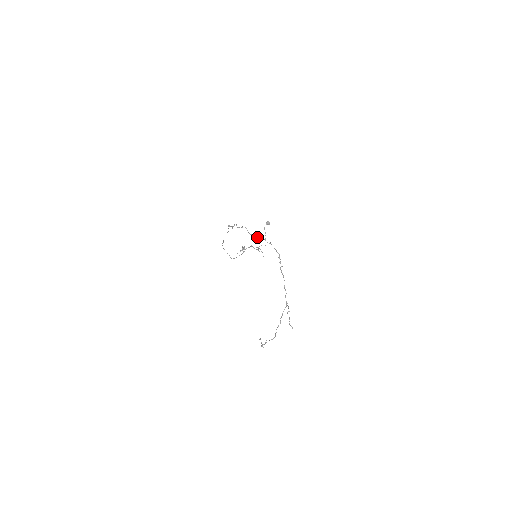
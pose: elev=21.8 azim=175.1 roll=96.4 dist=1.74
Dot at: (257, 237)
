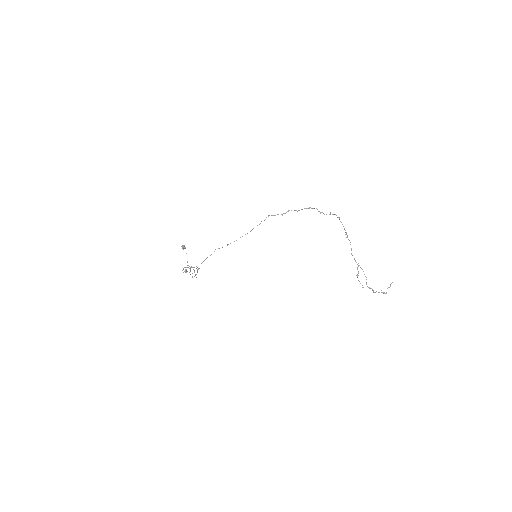
Dot at: occluded
